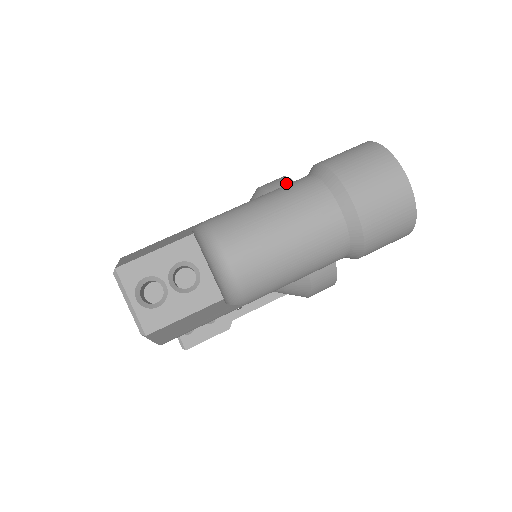
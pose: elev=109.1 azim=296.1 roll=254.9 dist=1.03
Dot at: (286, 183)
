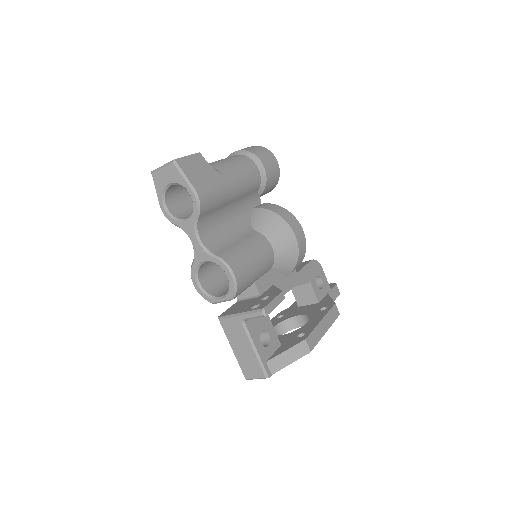
Dot at: occluded
